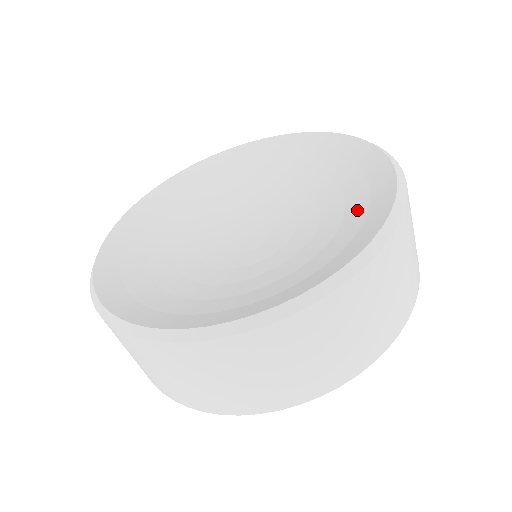
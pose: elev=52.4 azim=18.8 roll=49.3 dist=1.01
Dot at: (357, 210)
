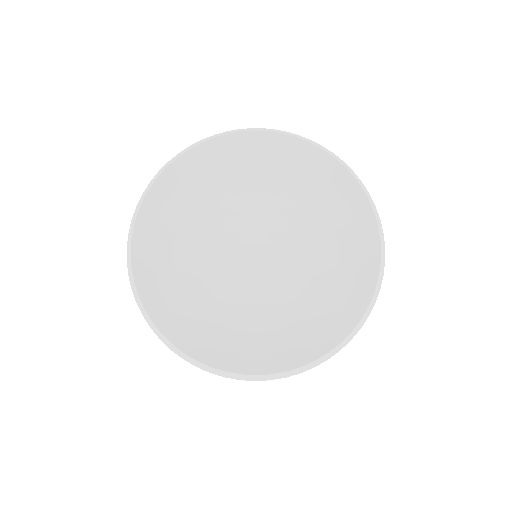
Dot at: (295, 335)
